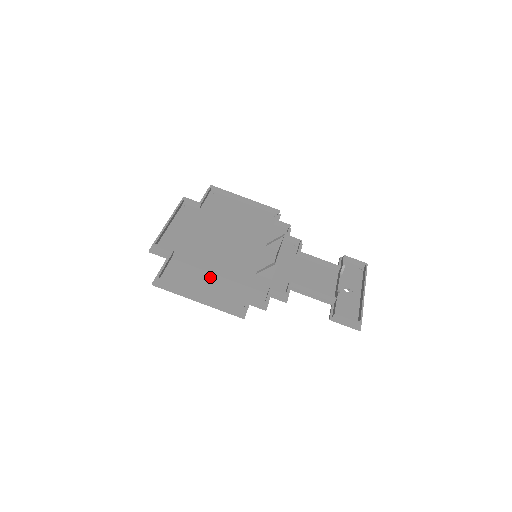
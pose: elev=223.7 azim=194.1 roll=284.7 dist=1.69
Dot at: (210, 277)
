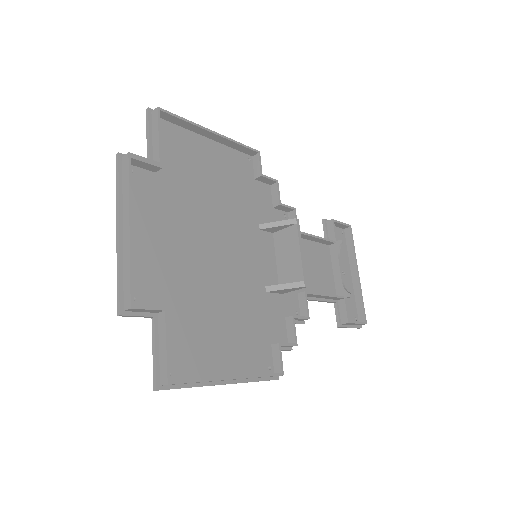
Dot at: (223, 329)
